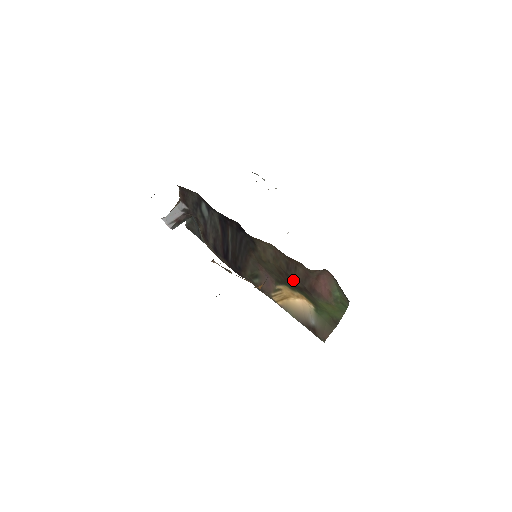
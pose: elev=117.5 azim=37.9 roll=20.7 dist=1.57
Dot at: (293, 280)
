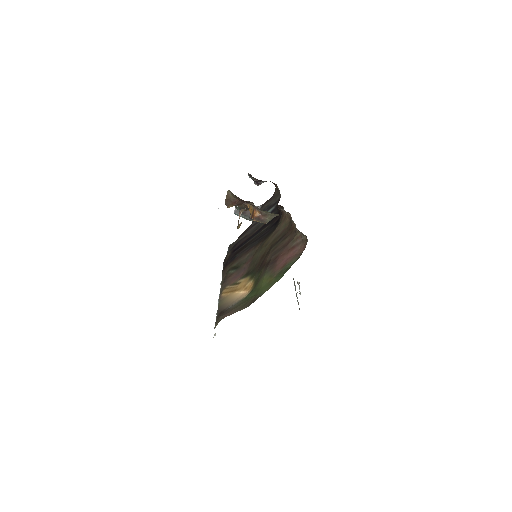
Dot at: (269, 254)
